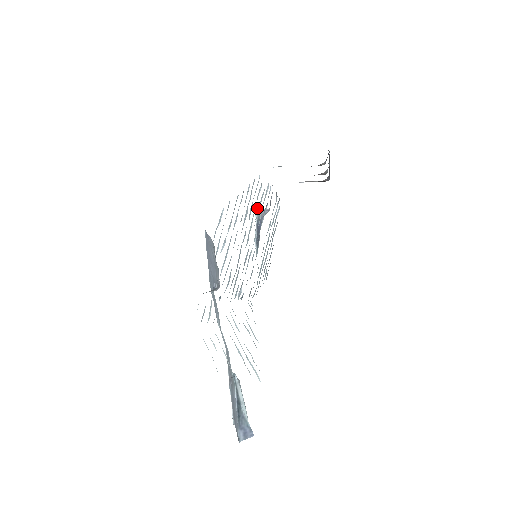
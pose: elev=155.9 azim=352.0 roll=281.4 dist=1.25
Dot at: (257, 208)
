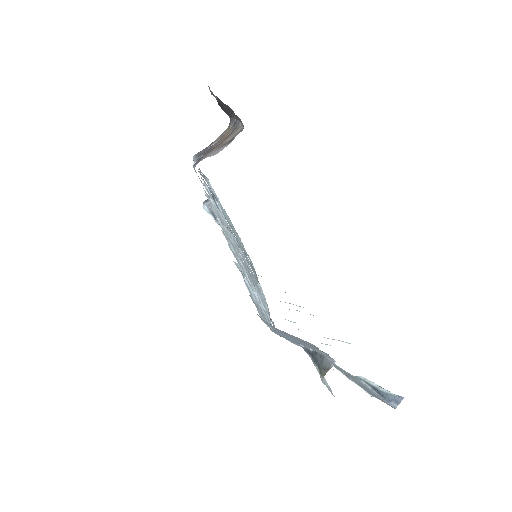
Dot at: (203, 206)
